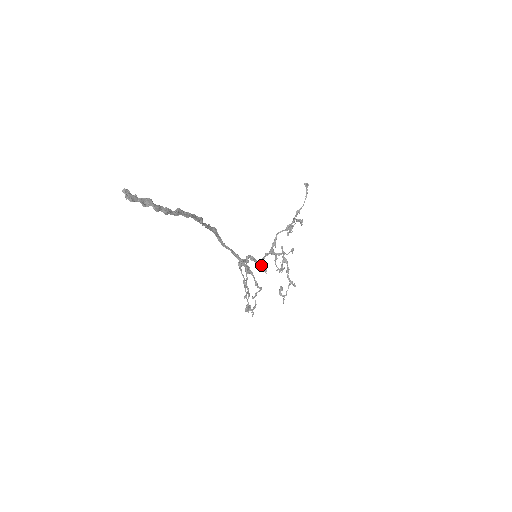
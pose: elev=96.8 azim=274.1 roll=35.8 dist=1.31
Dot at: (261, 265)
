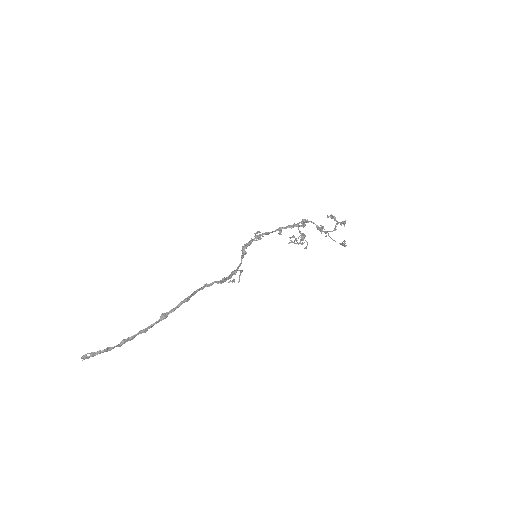
Dot at: (280, 228)
